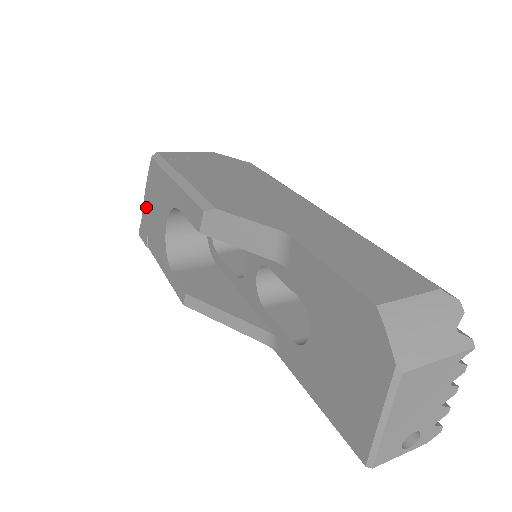
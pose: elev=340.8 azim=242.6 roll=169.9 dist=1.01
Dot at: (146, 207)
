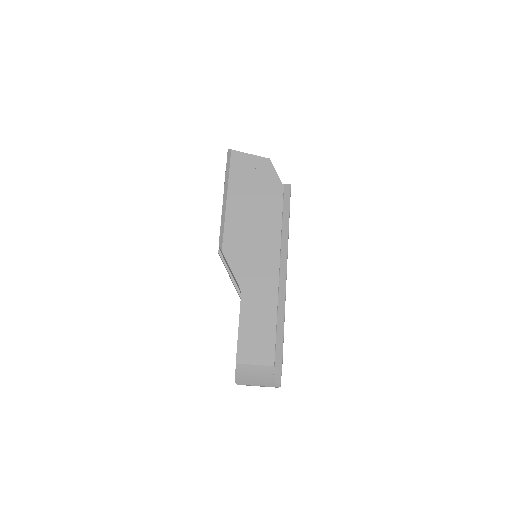
Dot at: occluded
